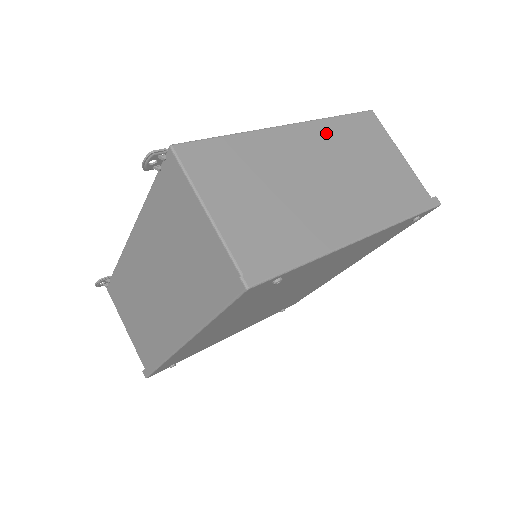
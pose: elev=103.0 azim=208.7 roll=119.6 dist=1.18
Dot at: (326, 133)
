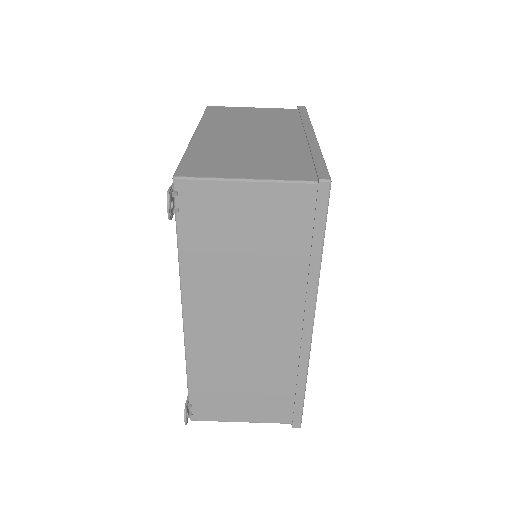
Dot at: (214, 124)
